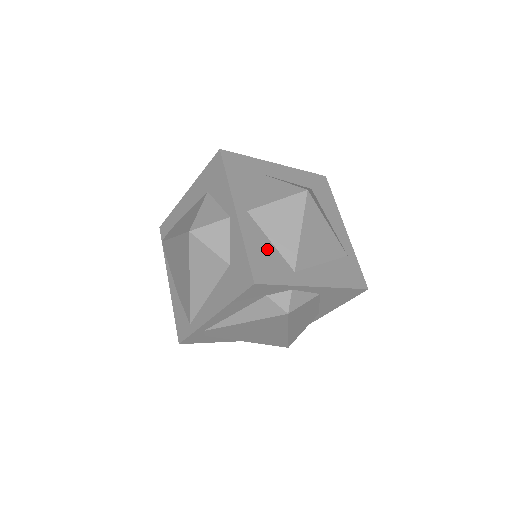
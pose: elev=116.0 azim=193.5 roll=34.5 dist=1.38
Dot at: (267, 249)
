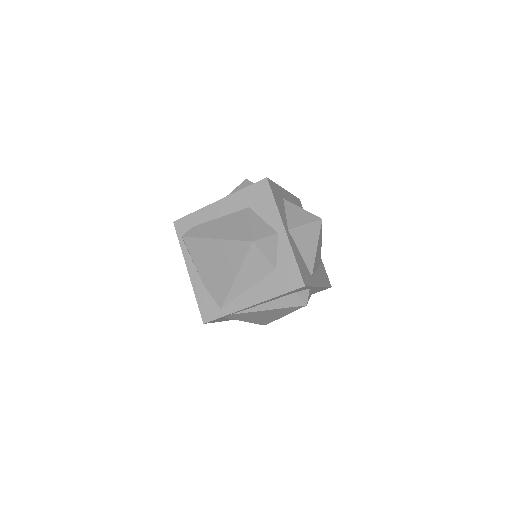
Dot at: (301, 260)
